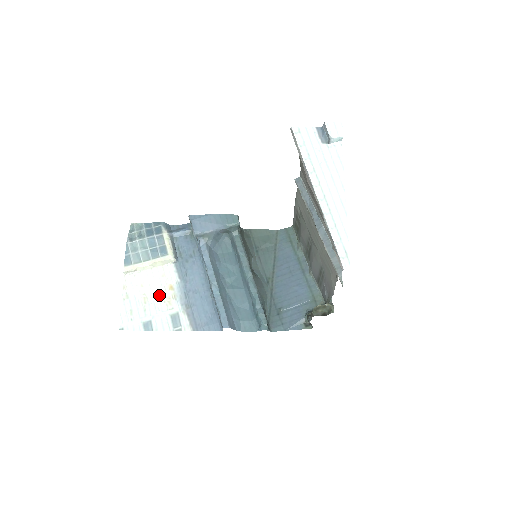
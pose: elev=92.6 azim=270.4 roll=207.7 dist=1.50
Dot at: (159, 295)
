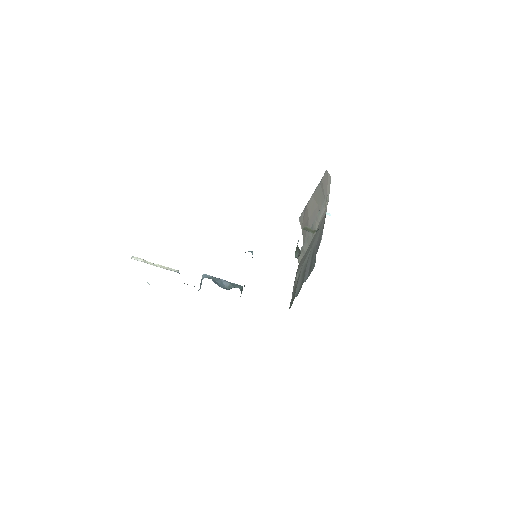
Dot at: occluded
